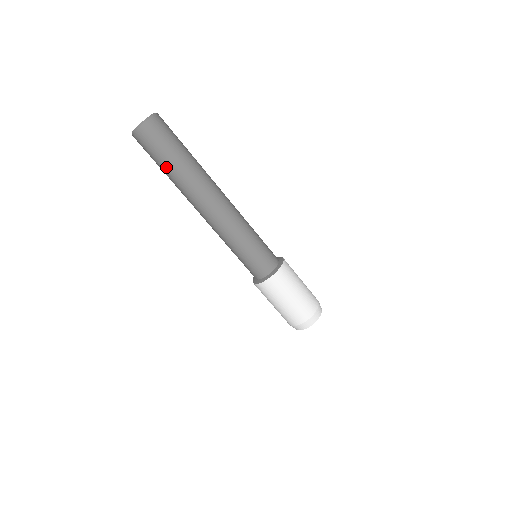
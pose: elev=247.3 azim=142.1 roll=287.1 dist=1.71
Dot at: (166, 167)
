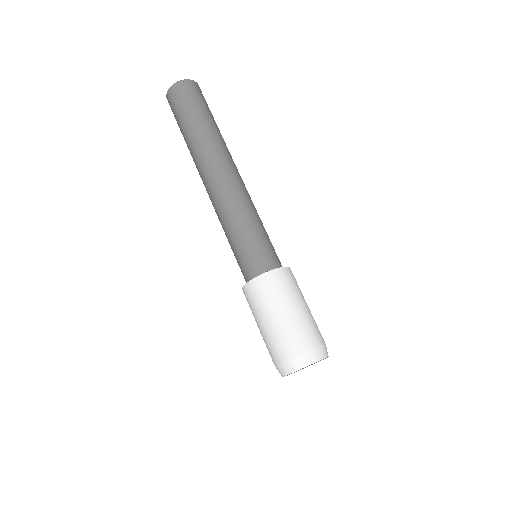
Dot at: (182, 134)
